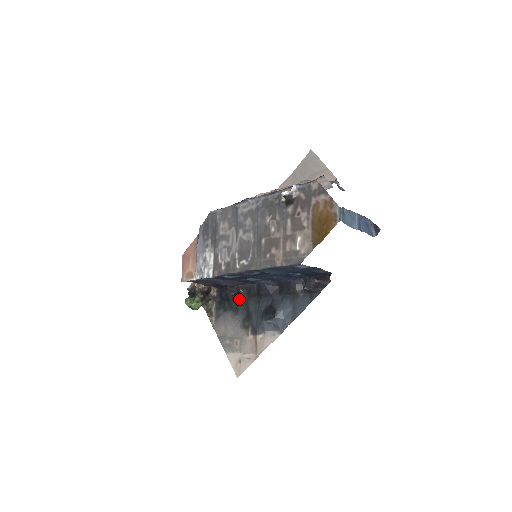
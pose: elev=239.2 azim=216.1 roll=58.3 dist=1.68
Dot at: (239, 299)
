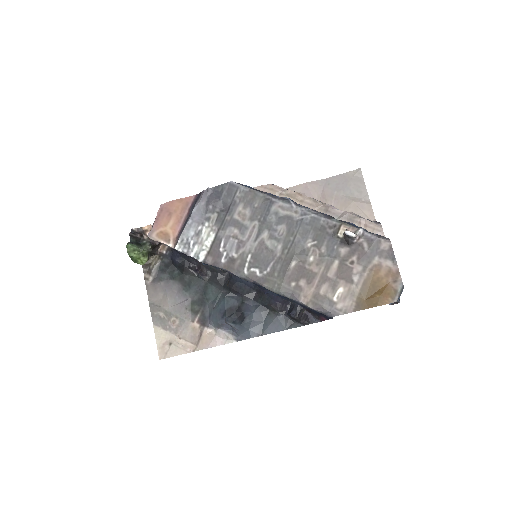
Dot at: (197, 276)
